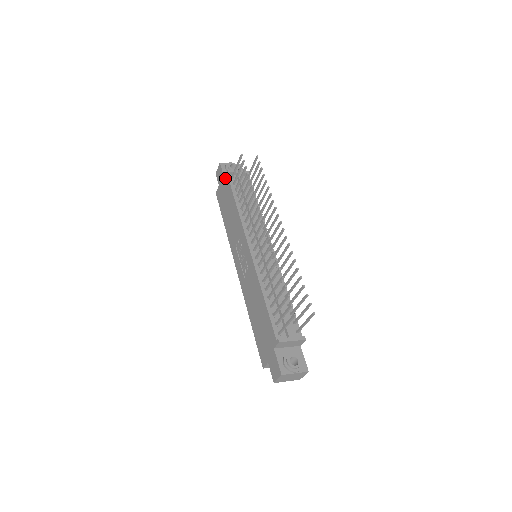
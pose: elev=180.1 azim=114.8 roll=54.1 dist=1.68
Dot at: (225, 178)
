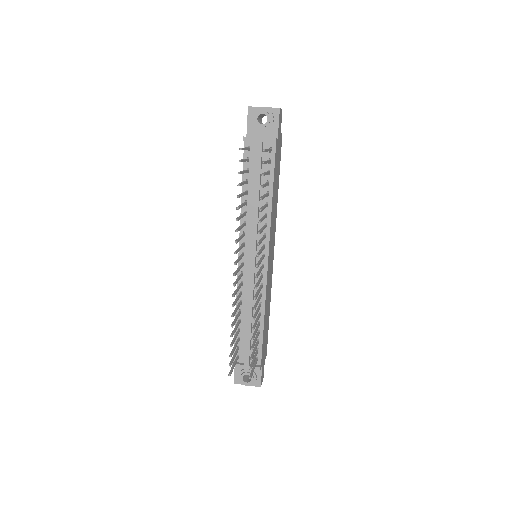
Dot at: occluded
